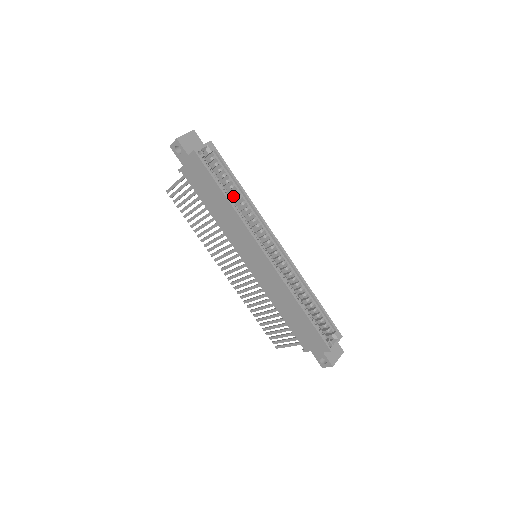
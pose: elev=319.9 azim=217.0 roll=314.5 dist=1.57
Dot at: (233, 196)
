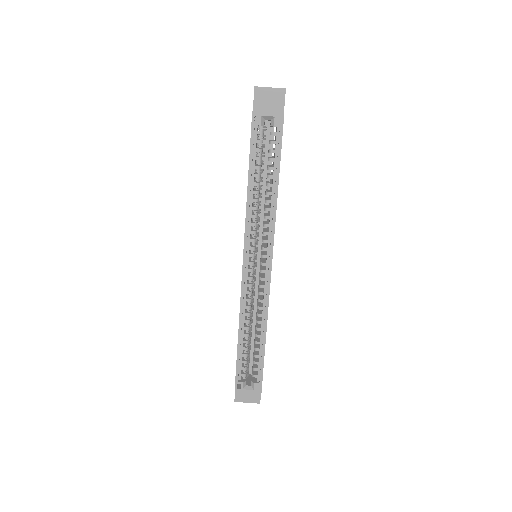
Dot at: occluded
